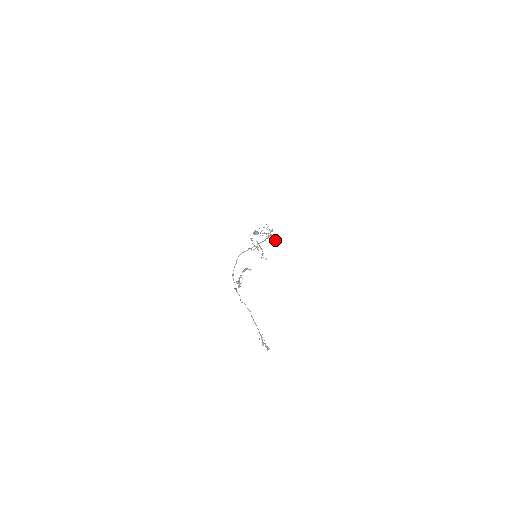
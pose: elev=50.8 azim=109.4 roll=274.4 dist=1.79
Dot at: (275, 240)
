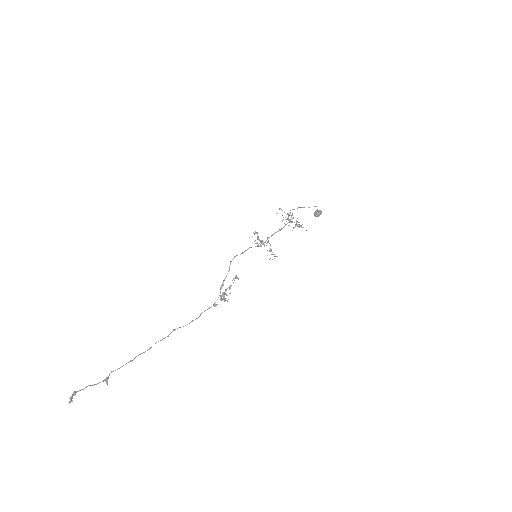
Dot at: (299, 225)
